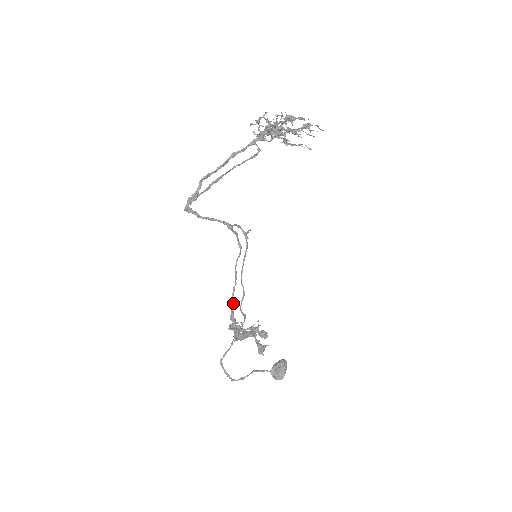
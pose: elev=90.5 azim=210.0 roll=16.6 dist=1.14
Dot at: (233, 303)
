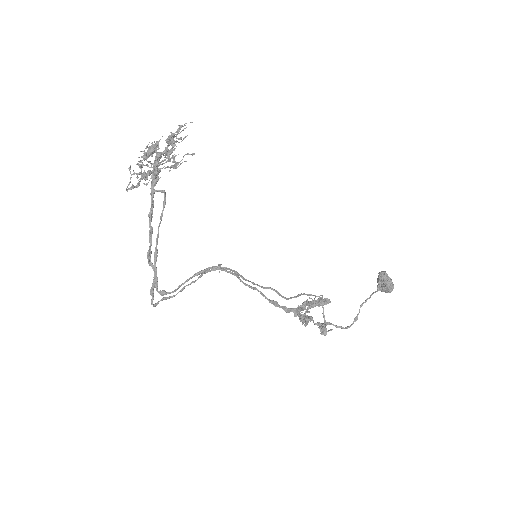
Dot at: (275, 304)
